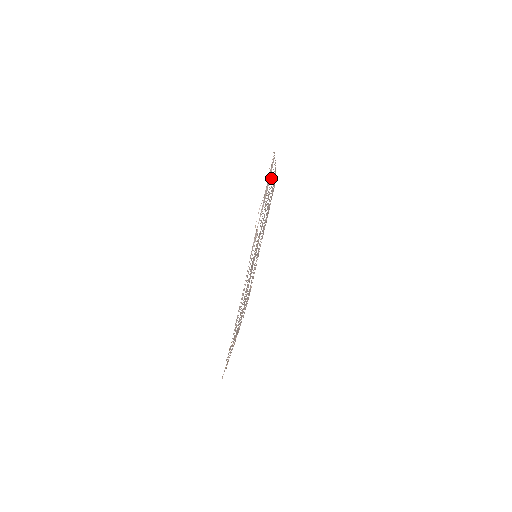
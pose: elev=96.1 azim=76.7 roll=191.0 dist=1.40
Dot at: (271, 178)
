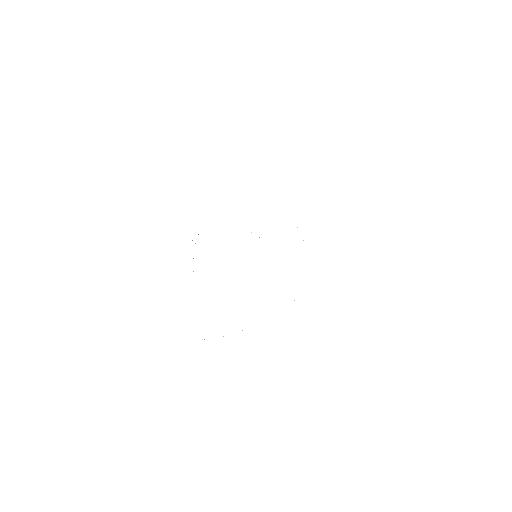
Dot at: occluded
